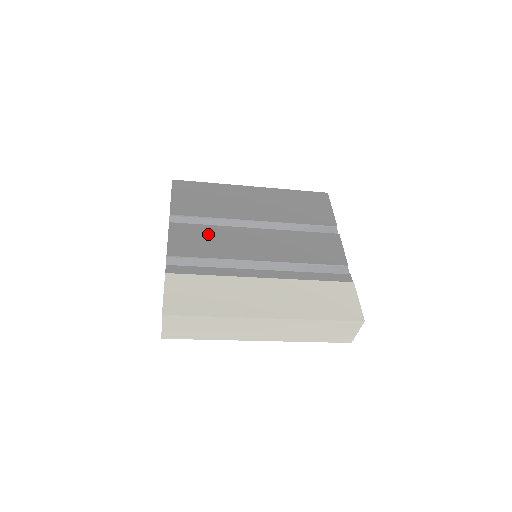
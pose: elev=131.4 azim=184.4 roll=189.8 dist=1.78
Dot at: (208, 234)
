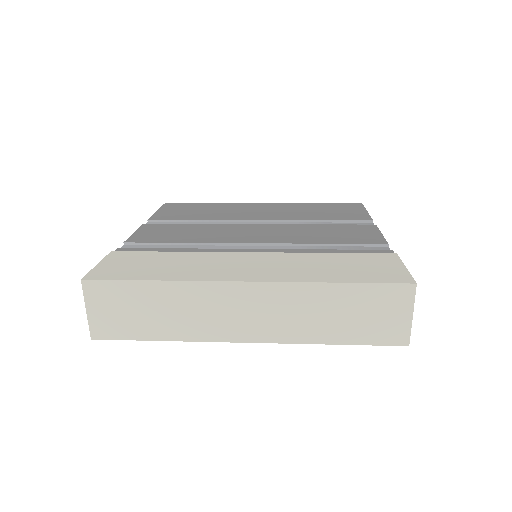
Dot at: (189, 229)
